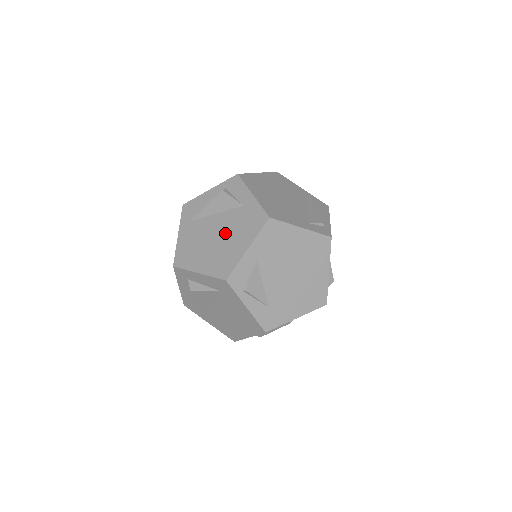
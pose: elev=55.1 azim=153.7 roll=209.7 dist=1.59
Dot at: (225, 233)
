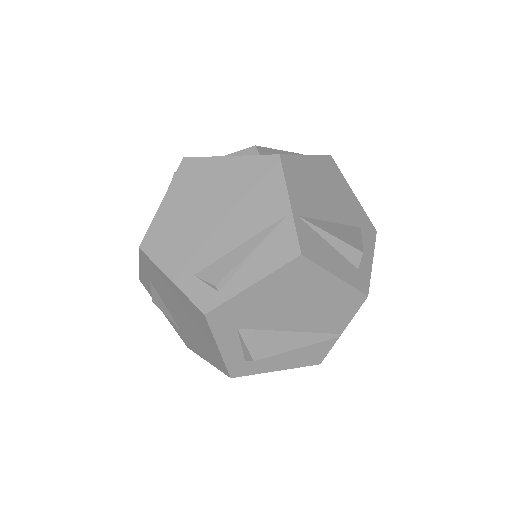
Dot at: occluded
